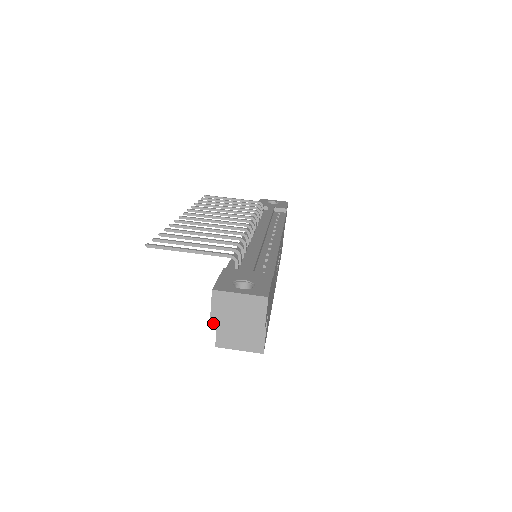
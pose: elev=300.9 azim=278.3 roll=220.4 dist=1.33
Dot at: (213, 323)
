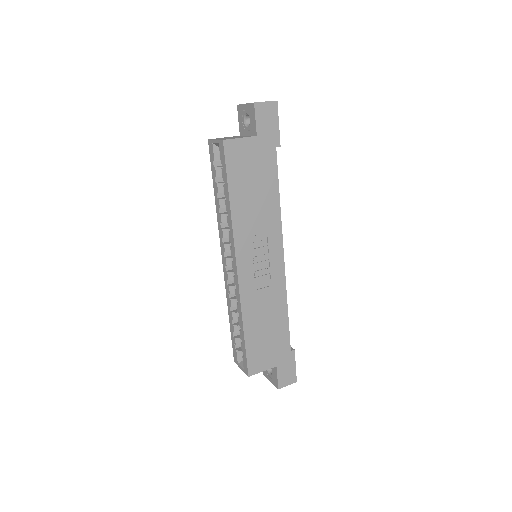
Dot at: (239, 105)
